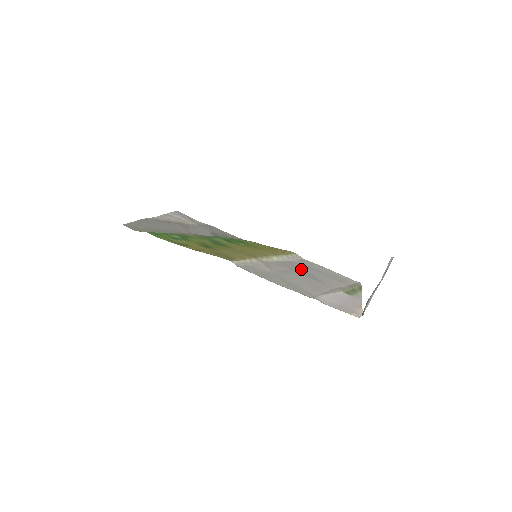
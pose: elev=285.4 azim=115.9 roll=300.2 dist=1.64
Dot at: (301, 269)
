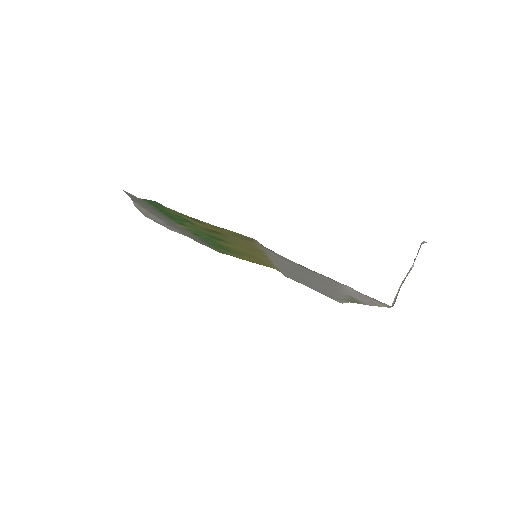
Dot at: (299, 276)
